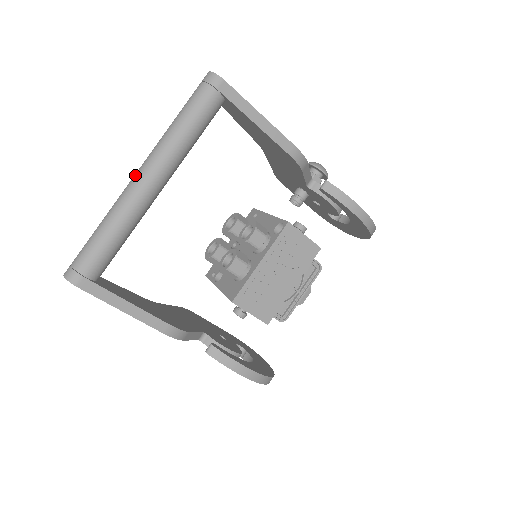
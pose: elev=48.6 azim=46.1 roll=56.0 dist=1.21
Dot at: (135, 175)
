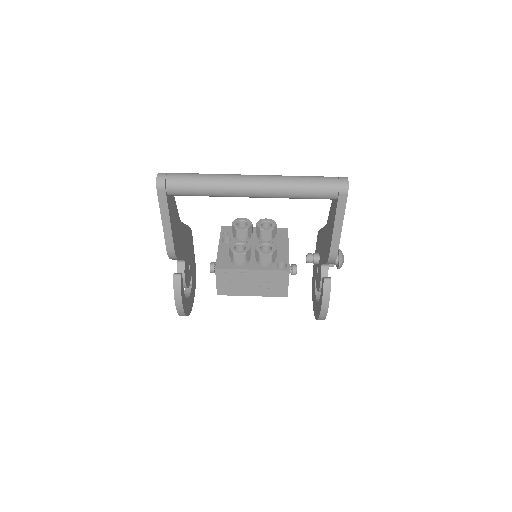
Dot at: (250, 177)
